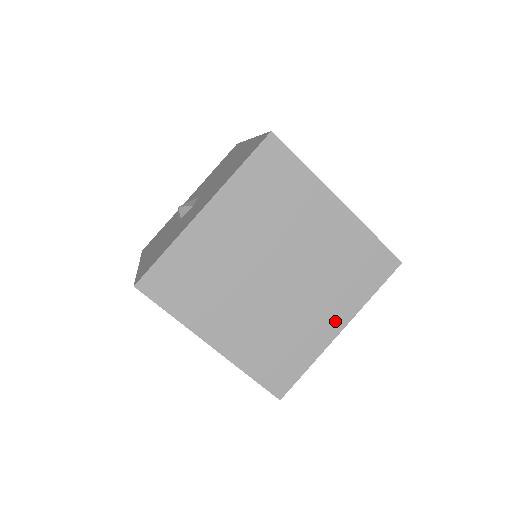
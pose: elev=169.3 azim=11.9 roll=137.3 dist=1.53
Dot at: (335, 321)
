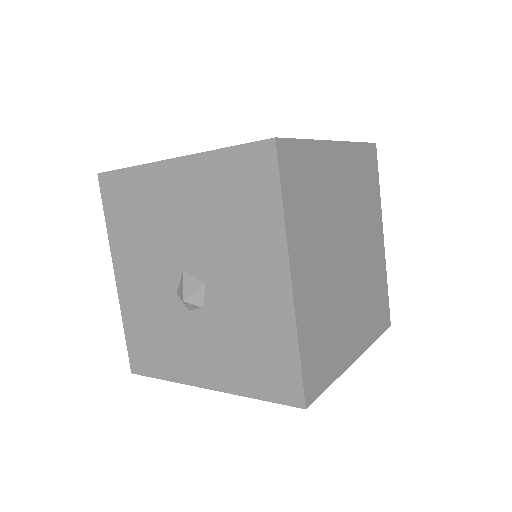
Dot at: (379, 235)
